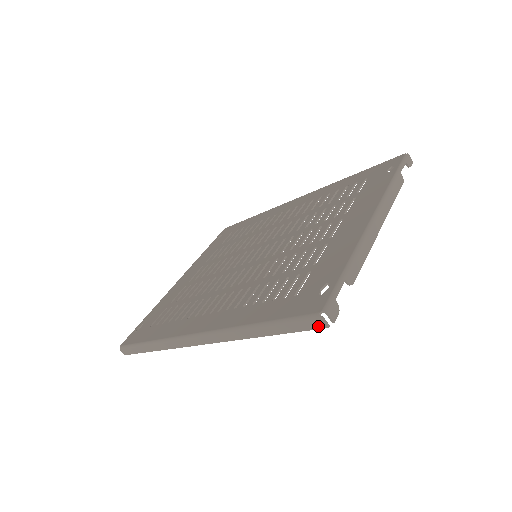
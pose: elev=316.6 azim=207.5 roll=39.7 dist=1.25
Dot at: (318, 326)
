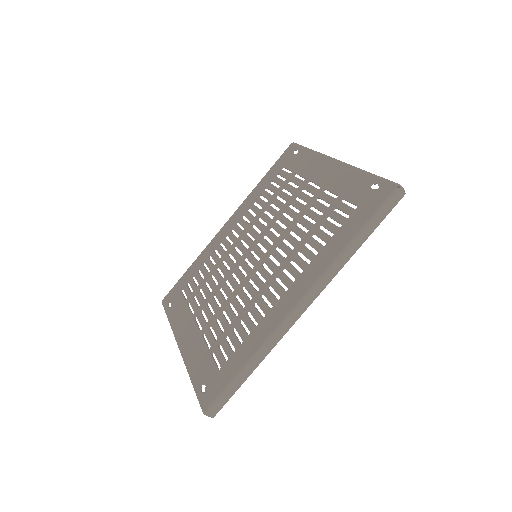
Dot at: (399, 198)
